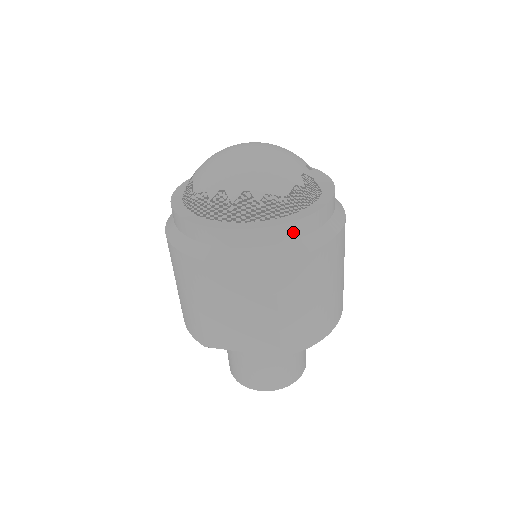
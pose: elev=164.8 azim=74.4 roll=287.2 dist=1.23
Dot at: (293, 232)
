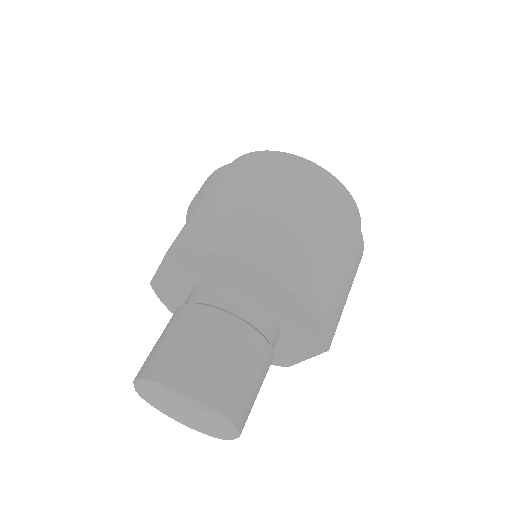
Dot at: (256, 158)
